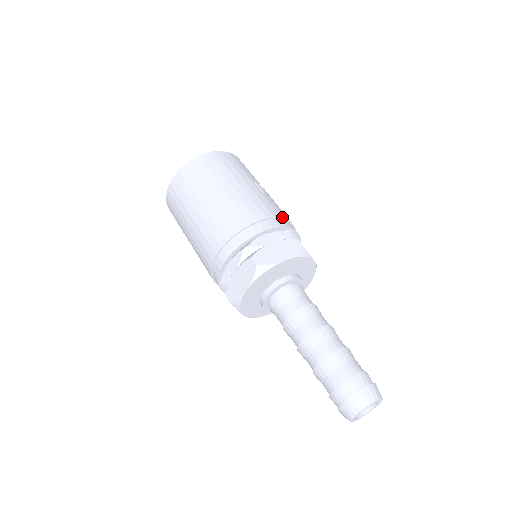
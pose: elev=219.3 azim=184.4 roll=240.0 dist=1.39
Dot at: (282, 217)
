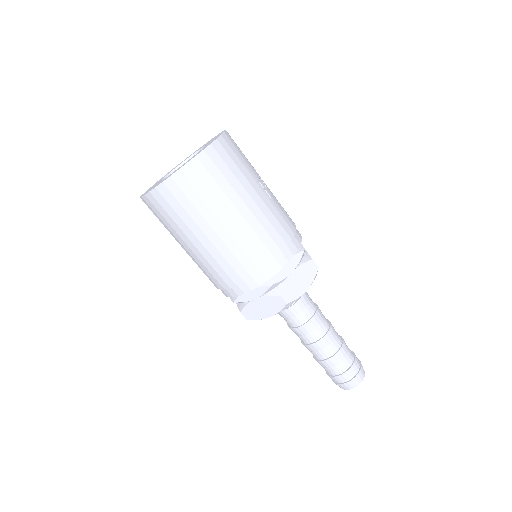
Dot at: (294, 231)
